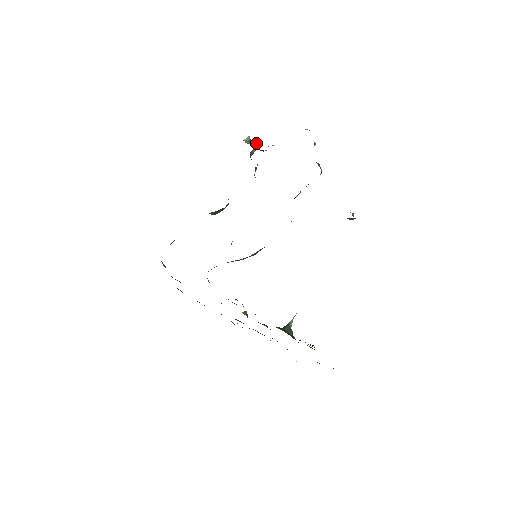
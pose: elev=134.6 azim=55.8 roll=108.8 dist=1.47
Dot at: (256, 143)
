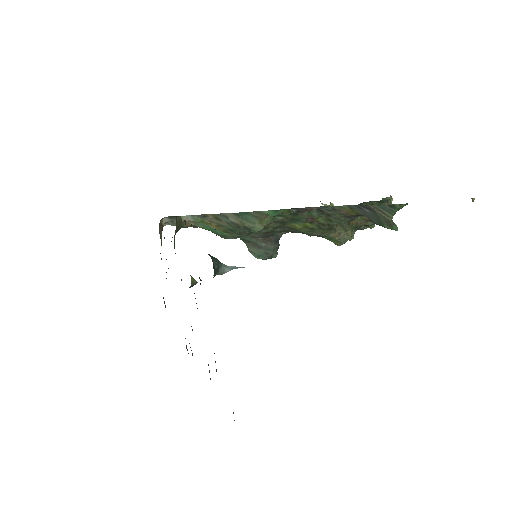
Dot at: (330, 202)
